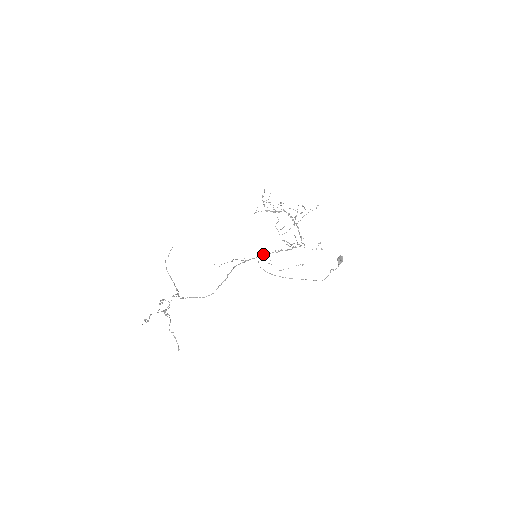
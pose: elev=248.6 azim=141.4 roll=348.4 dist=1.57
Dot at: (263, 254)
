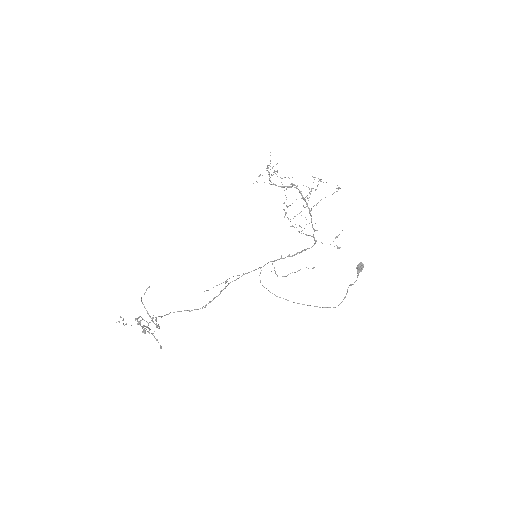
Dot at: occluded
